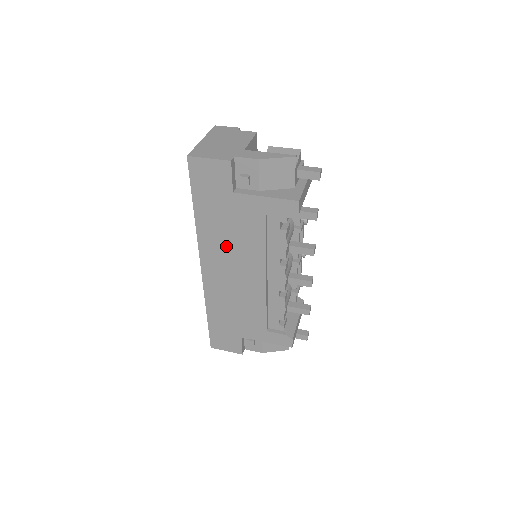
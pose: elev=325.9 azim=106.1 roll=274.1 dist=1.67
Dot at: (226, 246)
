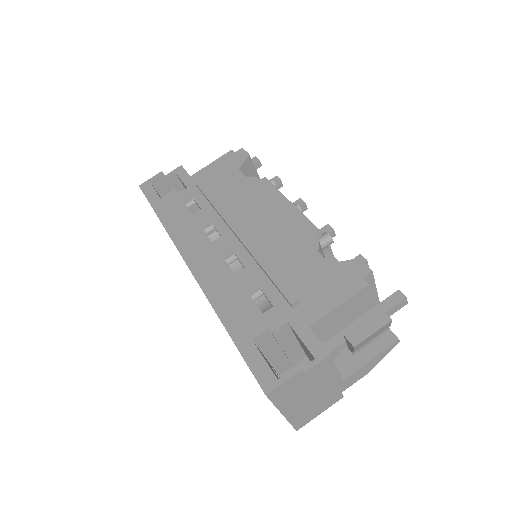
Dot at: occluded
